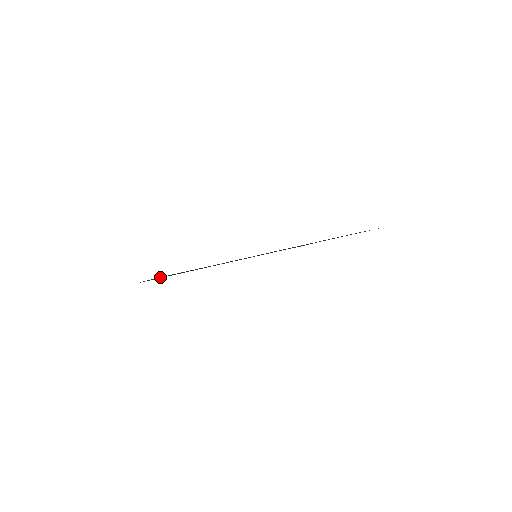
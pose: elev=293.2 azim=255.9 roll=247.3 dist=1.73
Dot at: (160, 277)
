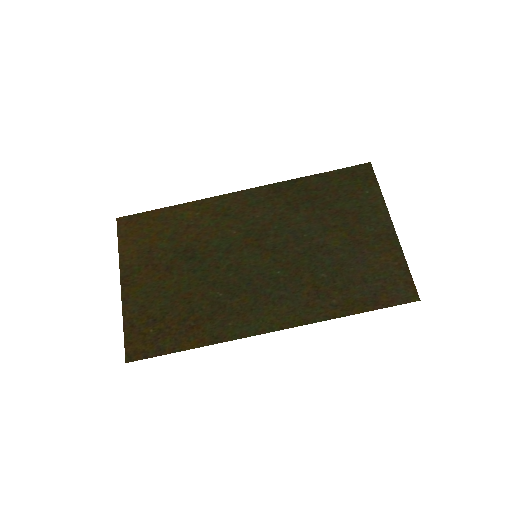
Dot at: (135, 268)
